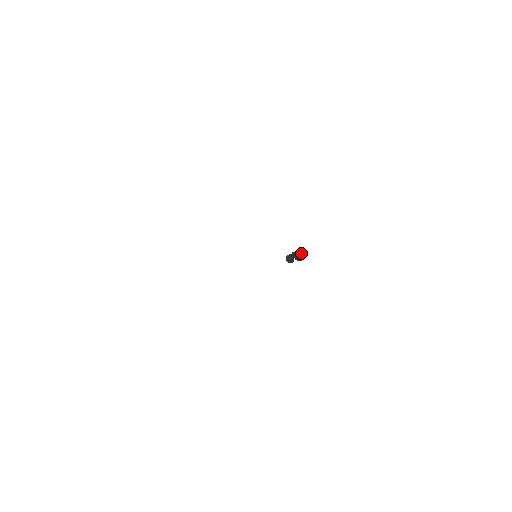
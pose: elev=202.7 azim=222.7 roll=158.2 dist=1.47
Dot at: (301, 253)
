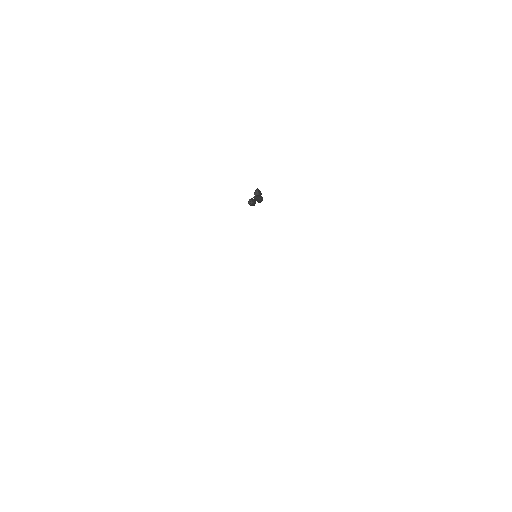
Dot at: (259, 192)
